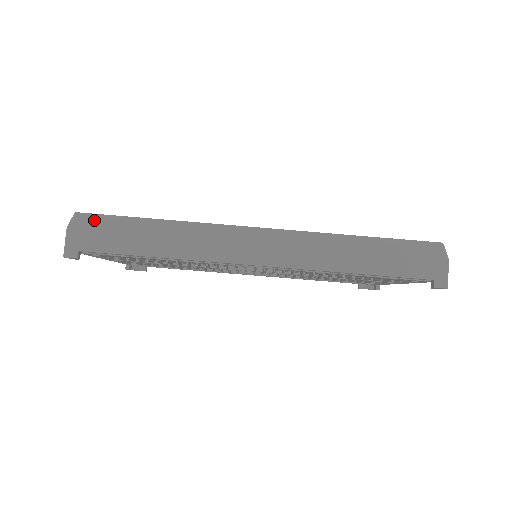
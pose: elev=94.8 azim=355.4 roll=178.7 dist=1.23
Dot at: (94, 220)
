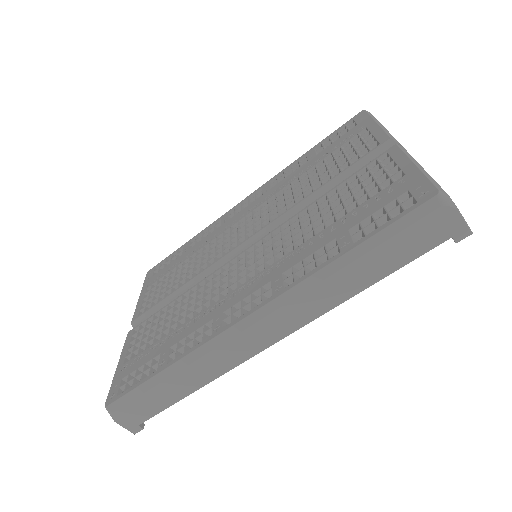
Dot at: (123, 405)
